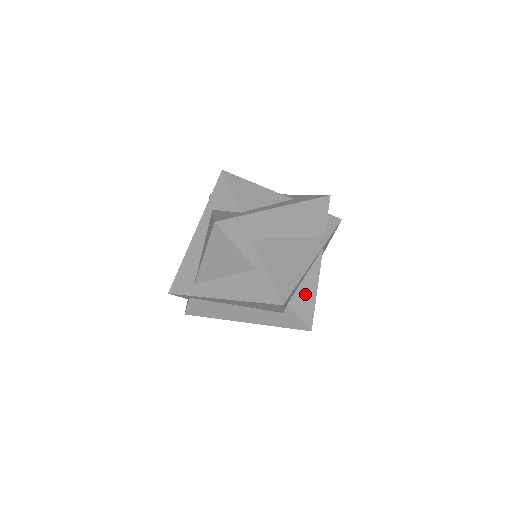
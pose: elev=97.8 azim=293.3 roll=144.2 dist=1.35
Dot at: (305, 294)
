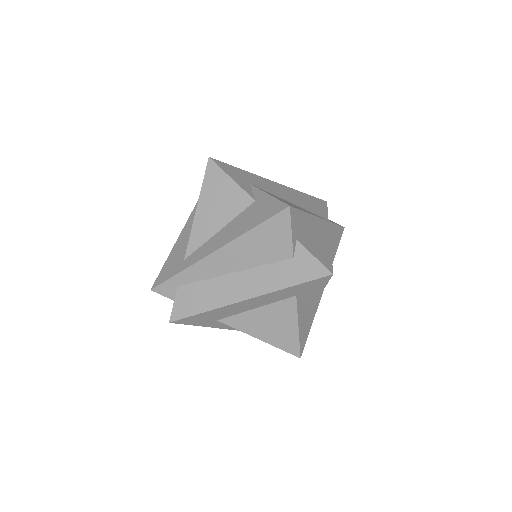
Dot at: (317, 244)
